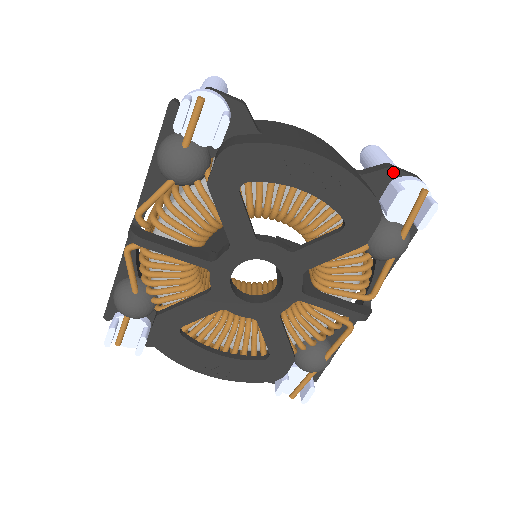
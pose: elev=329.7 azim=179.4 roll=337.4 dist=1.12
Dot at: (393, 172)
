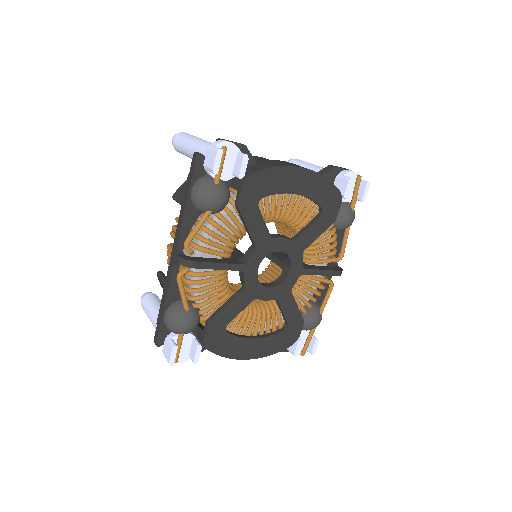
Dot at: (337, 170)
